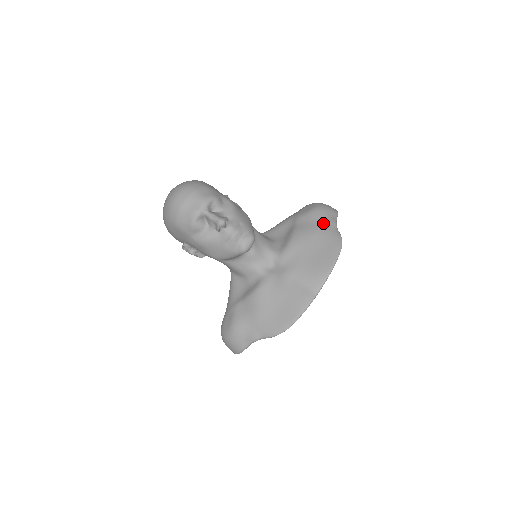
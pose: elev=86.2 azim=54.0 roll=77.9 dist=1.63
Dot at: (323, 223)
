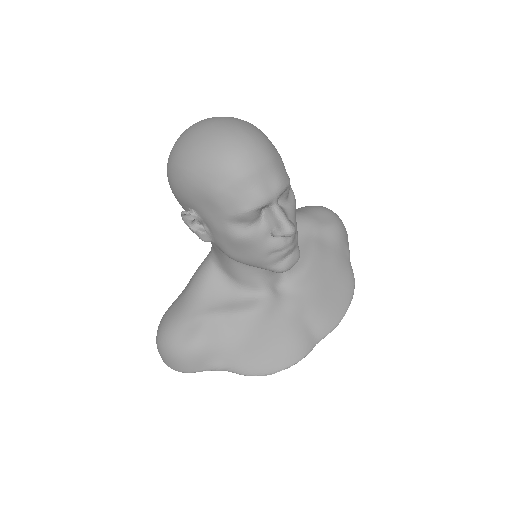
Dot at: (343, 250)
